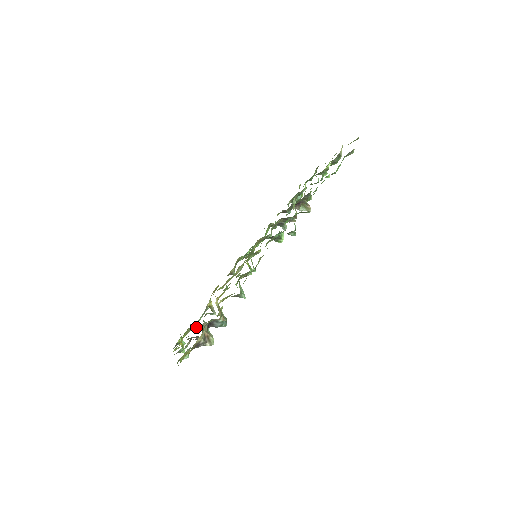
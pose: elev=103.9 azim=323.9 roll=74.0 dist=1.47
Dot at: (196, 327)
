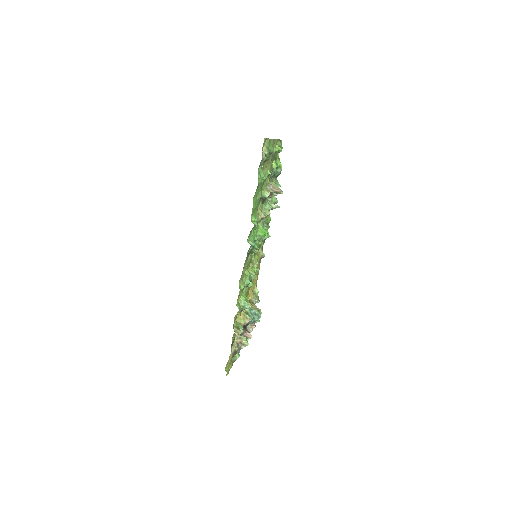
Dot at: occluded
